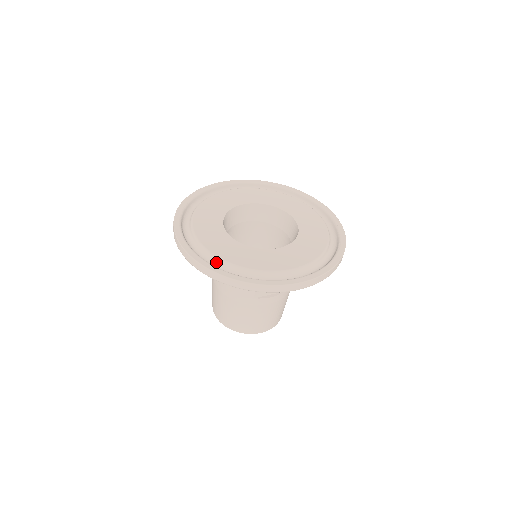
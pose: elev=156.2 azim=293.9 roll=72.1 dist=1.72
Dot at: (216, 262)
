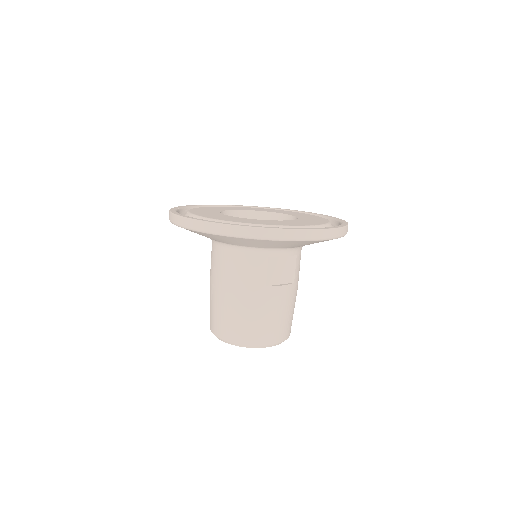
Dot at: occluded
